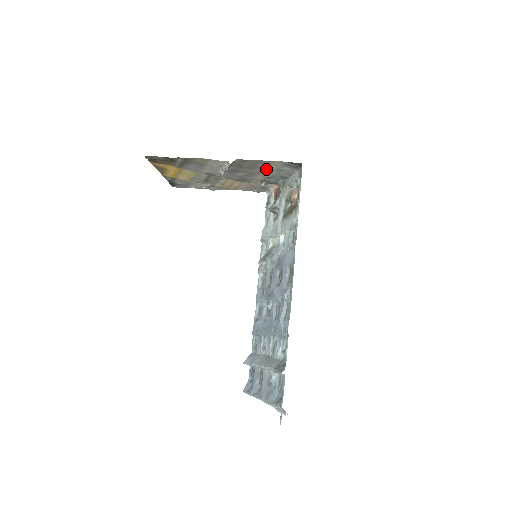
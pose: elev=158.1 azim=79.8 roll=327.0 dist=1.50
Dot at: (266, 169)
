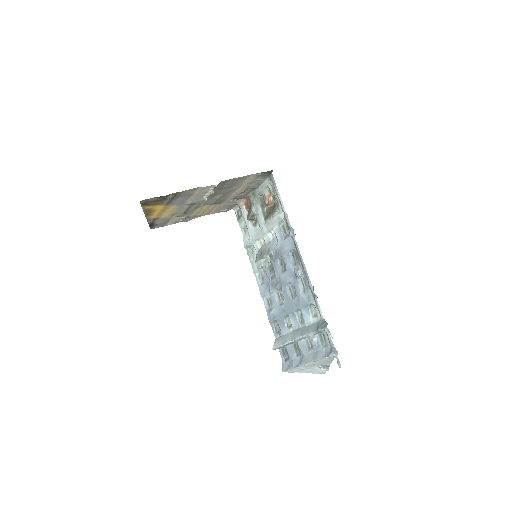
Dot at: (241, 185)
